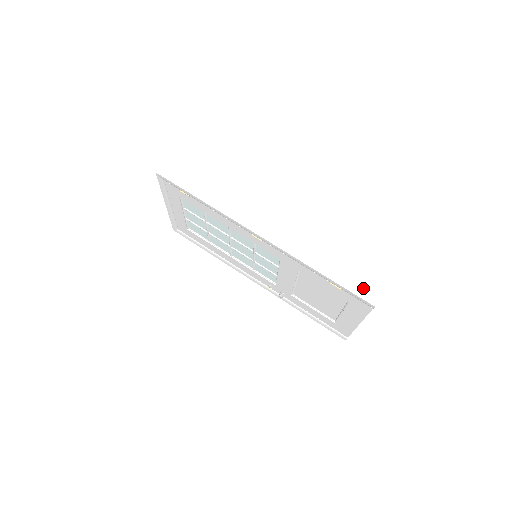
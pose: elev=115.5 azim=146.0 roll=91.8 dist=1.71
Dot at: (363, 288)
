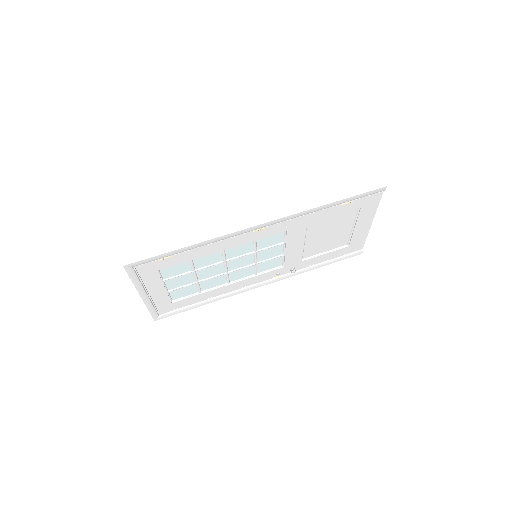
Dot at: (366, 184)
